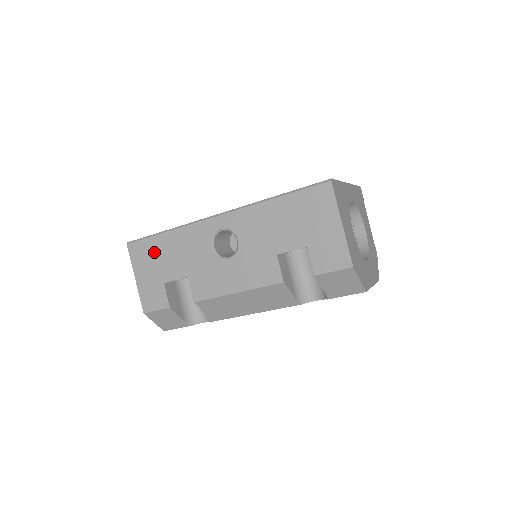
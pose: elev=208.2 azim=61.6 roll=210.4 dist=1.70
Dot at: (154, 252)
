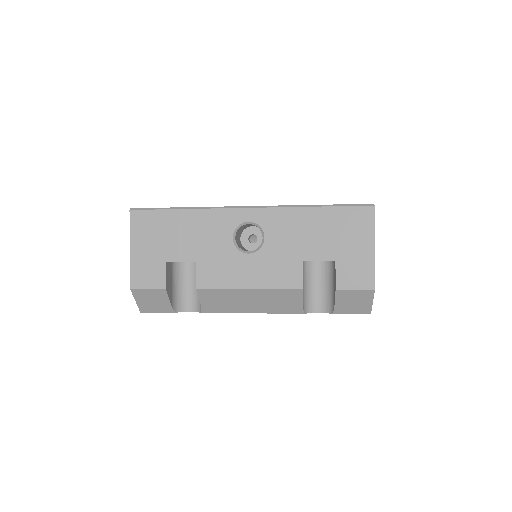
Dot at: (162, 226)
